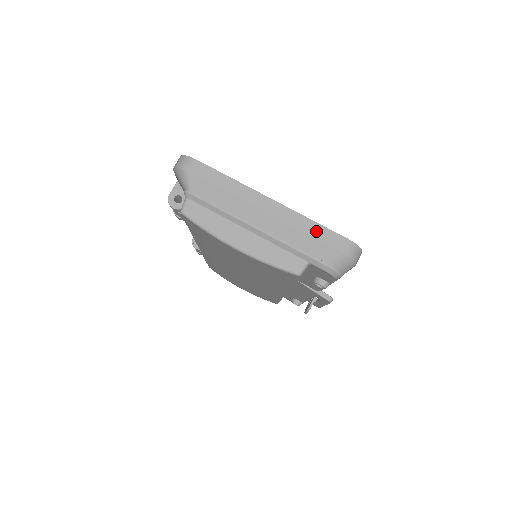
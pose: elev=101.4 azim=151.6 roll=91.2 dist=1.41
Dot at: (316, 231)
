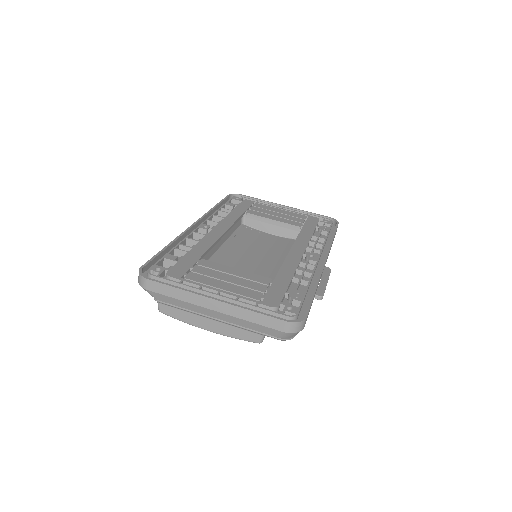
Dot at: (258, 319)
